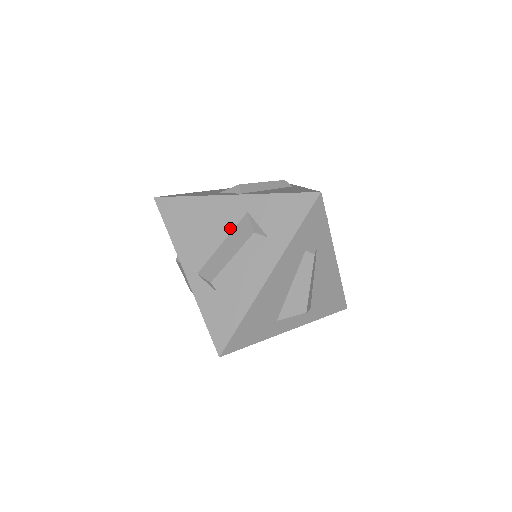
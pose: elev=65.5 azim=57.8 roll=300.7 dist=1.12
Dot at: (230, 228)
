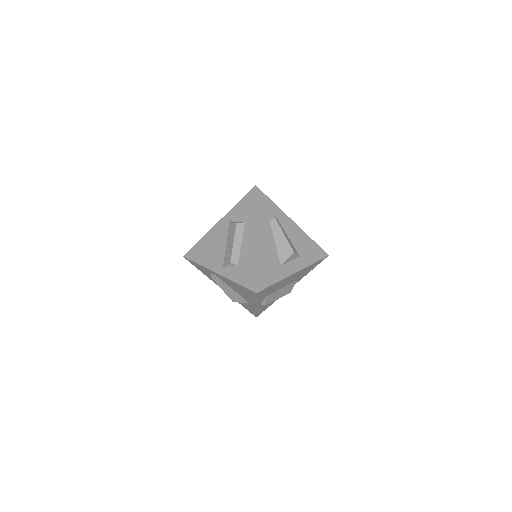
Dot at: (226, 235)
